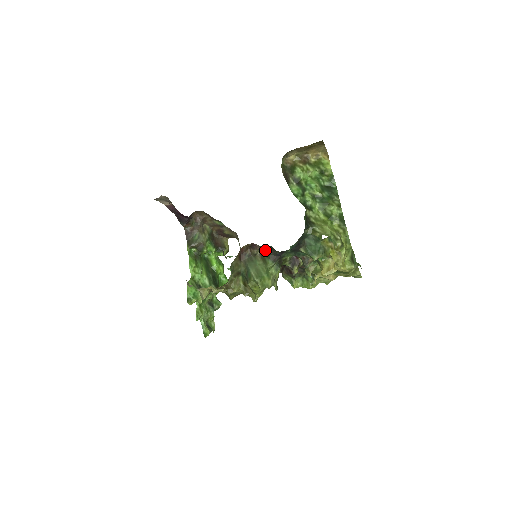
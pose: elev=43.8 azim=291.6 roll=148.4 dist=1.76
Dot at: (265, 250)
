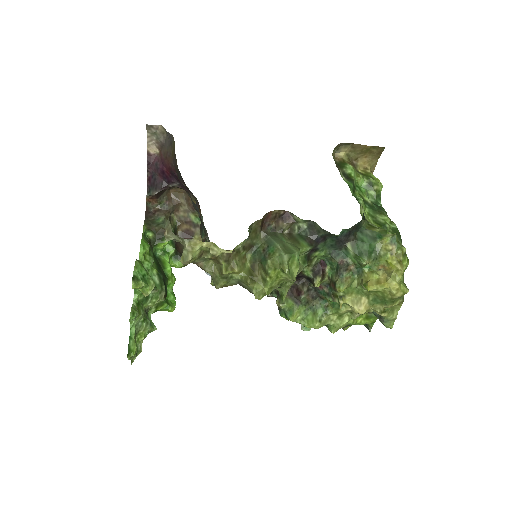
Dot at: (300, 227)
